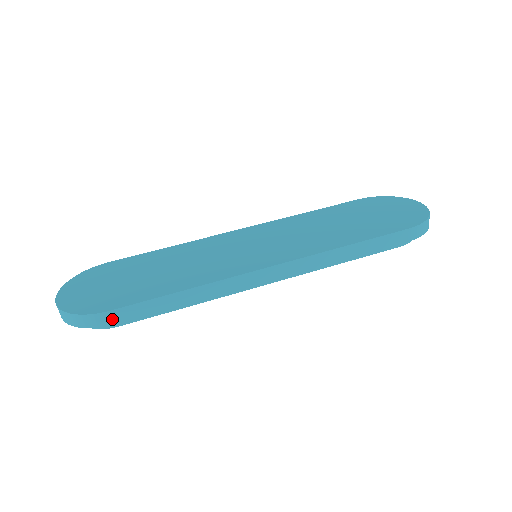
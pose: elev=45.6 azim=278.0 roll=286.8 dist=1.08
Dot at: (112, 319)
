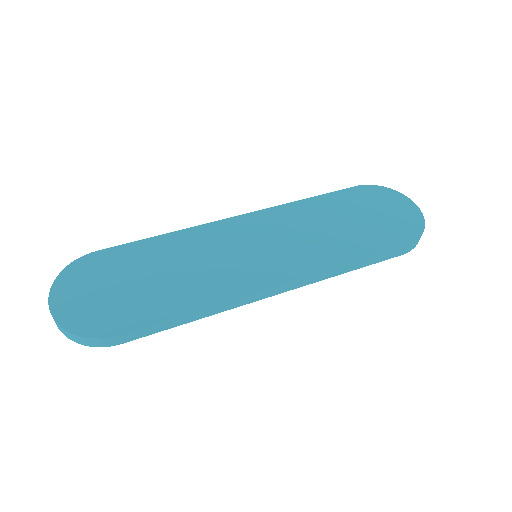
Dot at: (119, 341)
